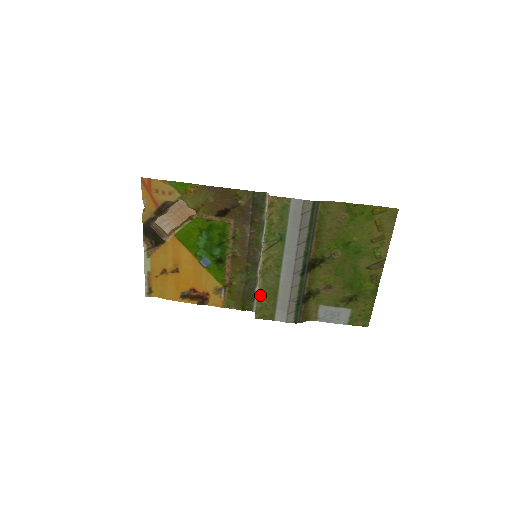
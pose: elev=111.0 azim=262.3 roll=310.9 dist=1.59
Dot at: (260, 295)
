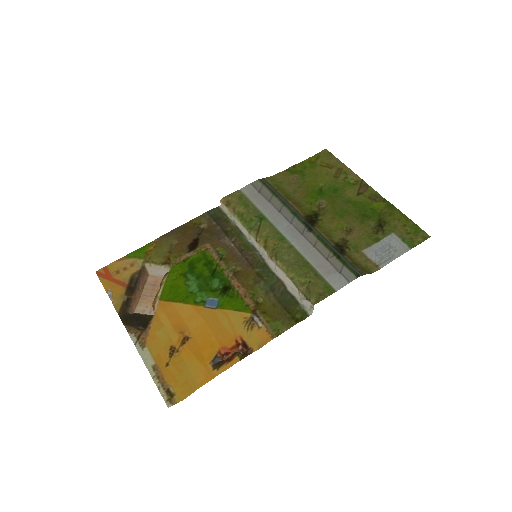
Dot at: (293, 277)
